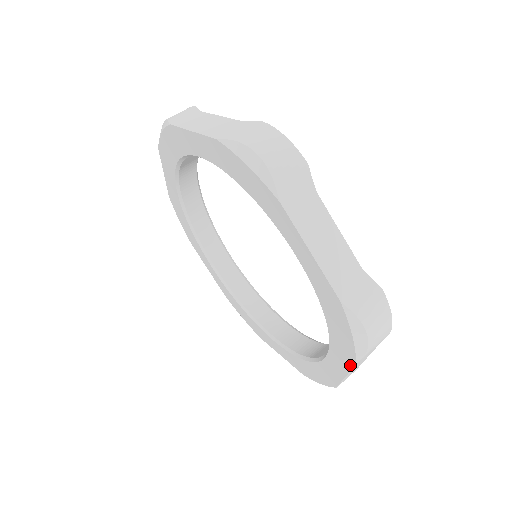
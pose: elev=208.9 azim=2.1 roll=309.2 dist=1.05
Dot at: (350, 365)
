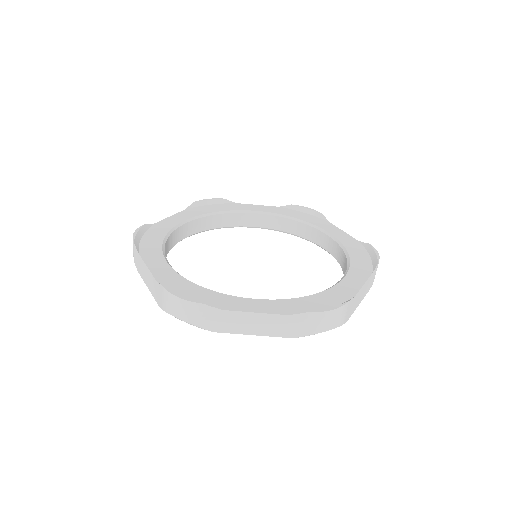
Dot at: occluded
